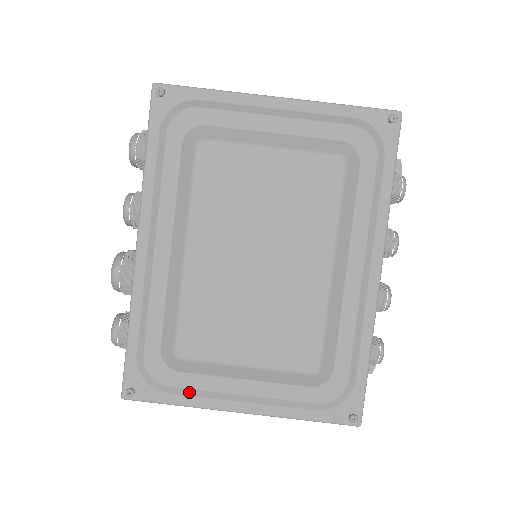
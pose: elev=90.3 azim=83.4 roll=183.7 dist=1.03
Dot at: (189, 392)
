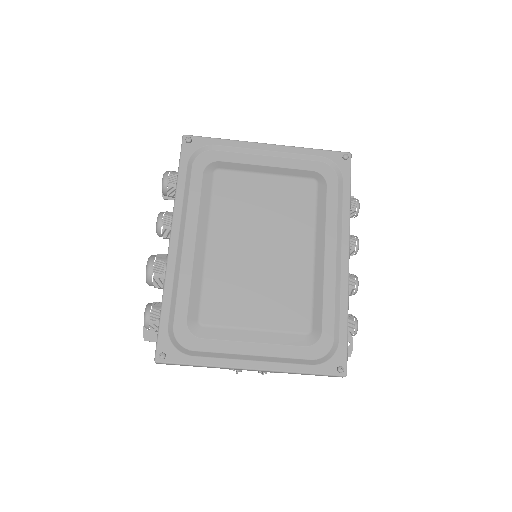
Dot at: (210, 354)
